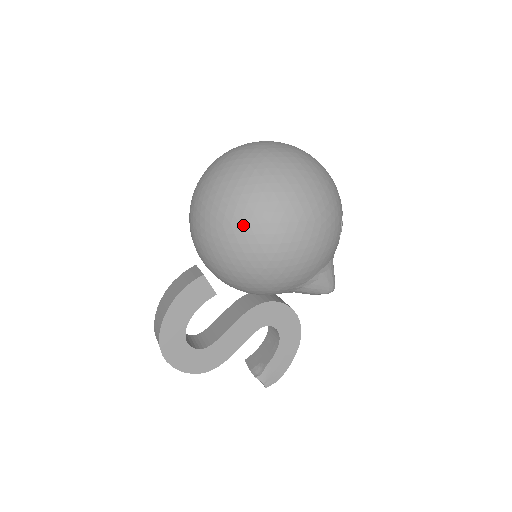
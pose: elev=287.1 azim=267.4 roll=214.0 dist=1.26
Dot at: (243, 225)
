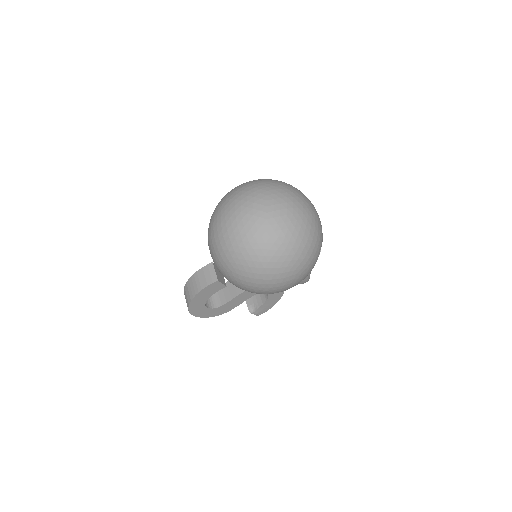
Dot at: (246, 277)
